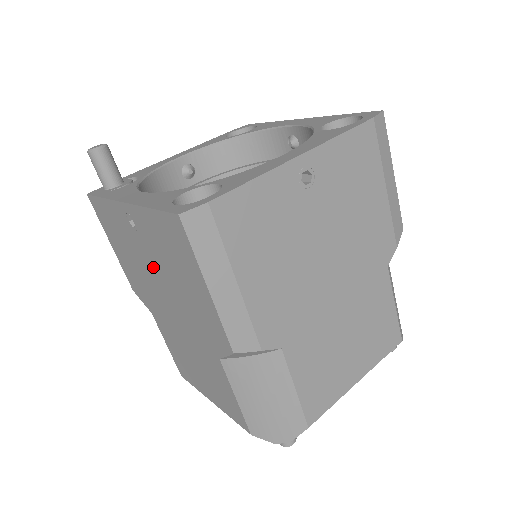
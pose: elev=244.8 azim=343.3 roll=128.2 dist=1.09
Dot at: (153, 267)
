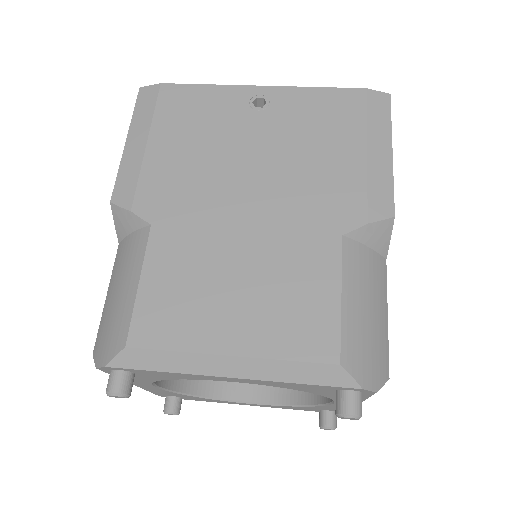
Dot at: occluded
